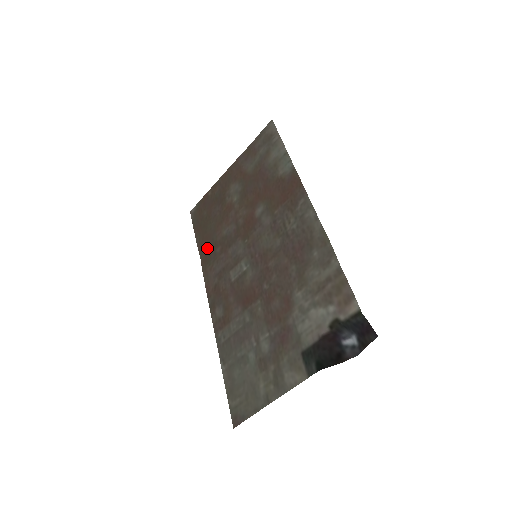
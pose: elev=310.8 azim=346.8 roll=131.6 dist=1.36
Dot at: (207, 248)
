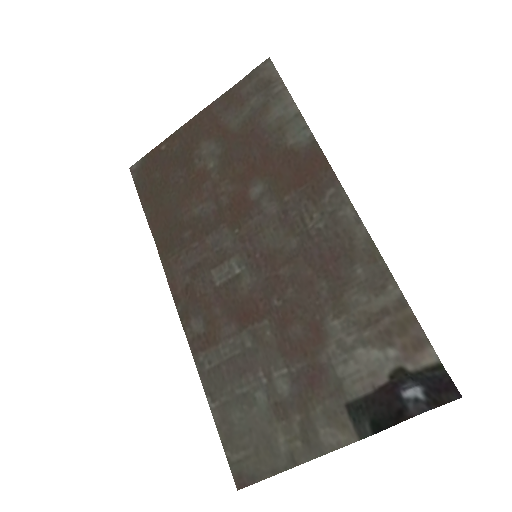
Dot at: (166, 228)
